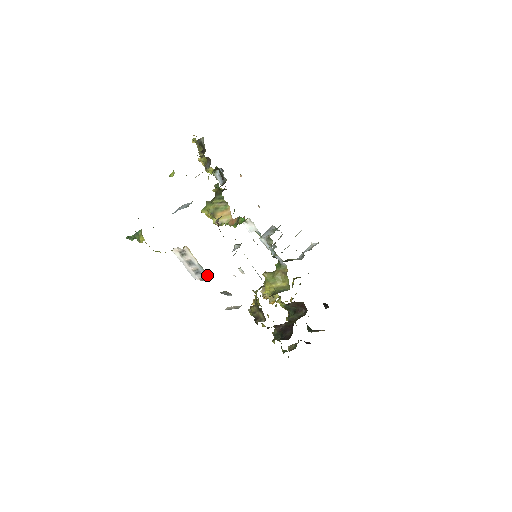
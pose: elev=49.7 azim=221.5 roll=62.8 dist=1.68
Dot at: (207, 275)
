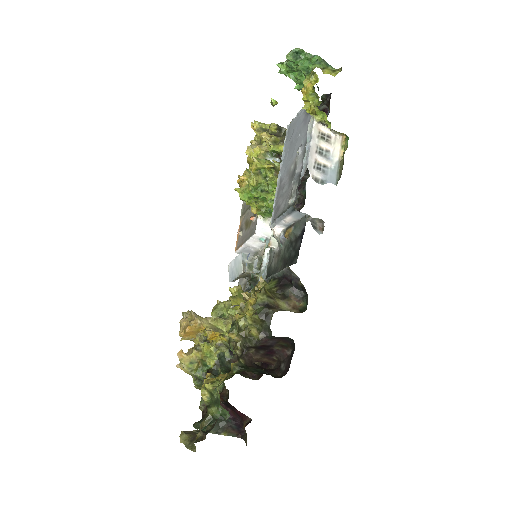
Dot at: (336, 181)
